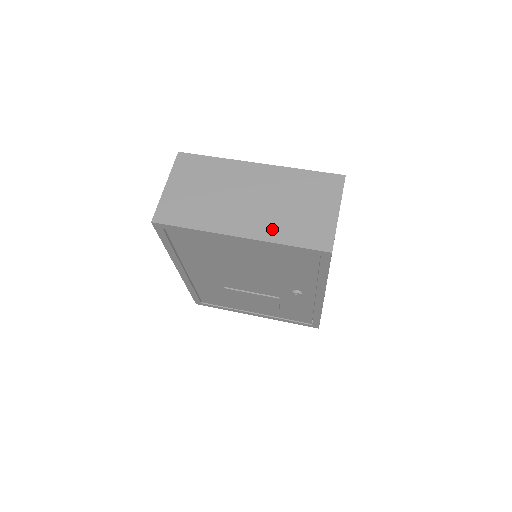
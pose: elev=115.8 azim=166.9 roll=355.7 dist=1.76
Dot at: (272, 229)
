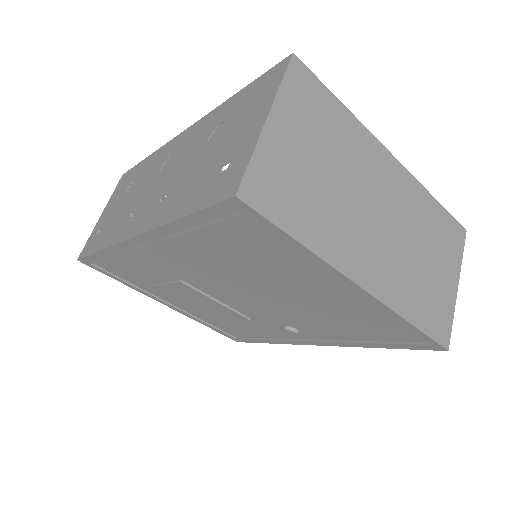
Dot at: (399, 289)
